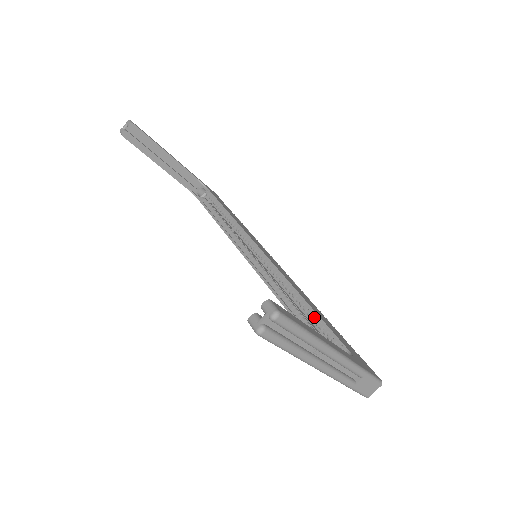
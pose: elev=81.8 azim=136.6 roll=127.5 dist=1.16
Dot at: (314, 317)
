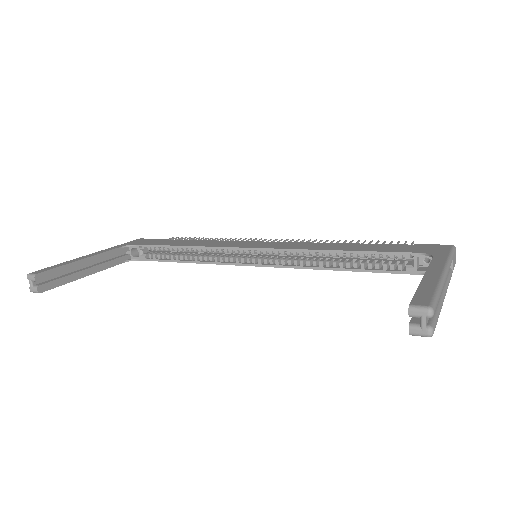
Dot at: (363, 255)
